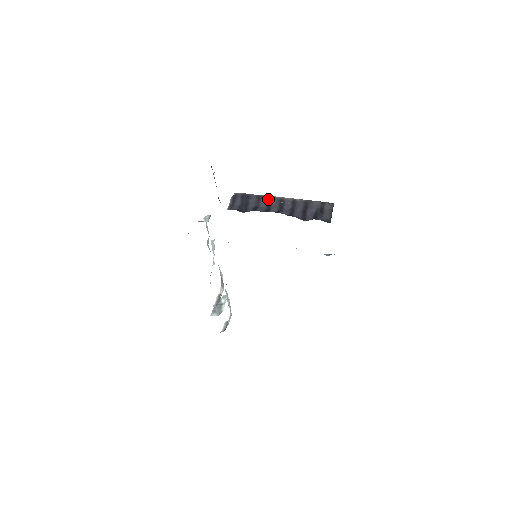
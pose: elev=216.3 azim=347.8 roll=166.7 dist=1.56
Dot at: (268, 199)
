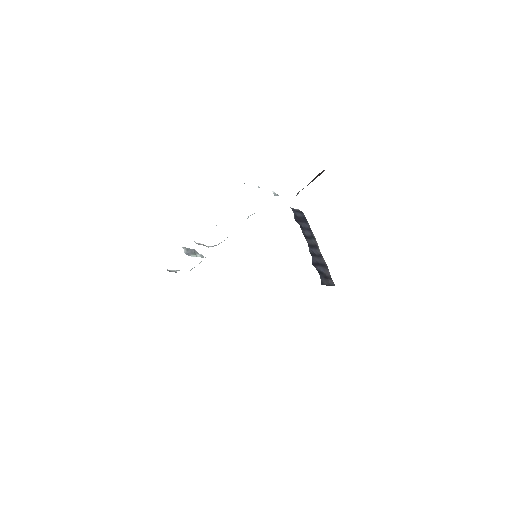
Dot at: (313, 236)
